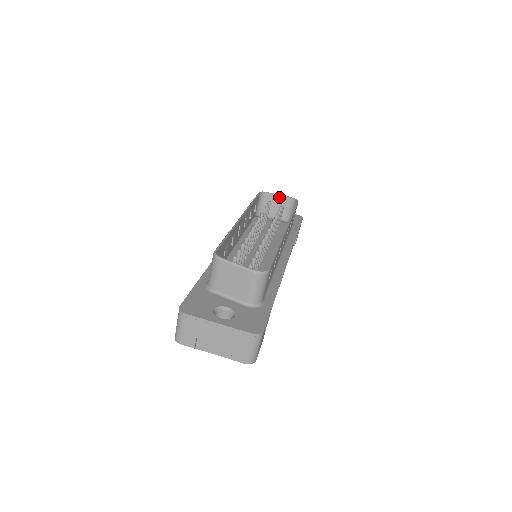
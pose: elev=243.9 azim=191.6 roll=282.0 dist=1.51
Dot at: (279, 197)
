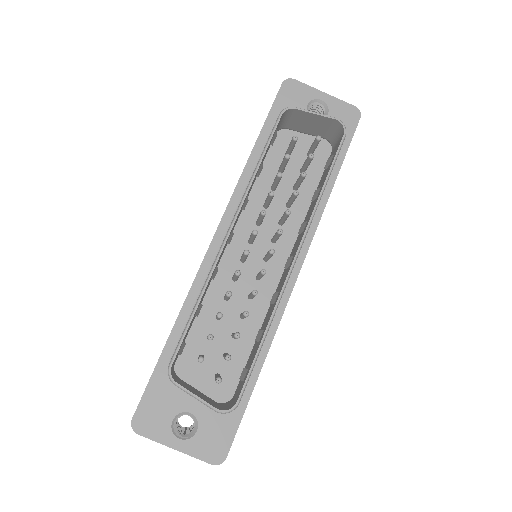
Dot at: (316, 116)
